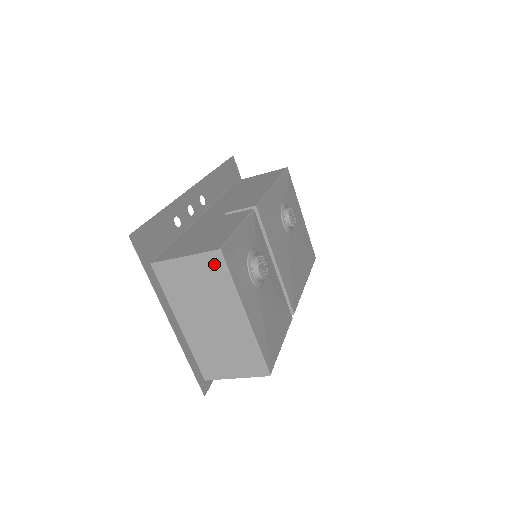
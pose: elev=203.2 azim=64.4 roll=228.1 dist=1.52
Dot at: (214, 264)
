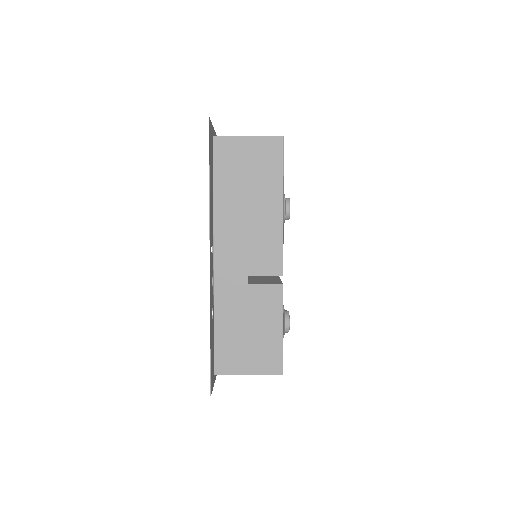
Dot at: occluded
